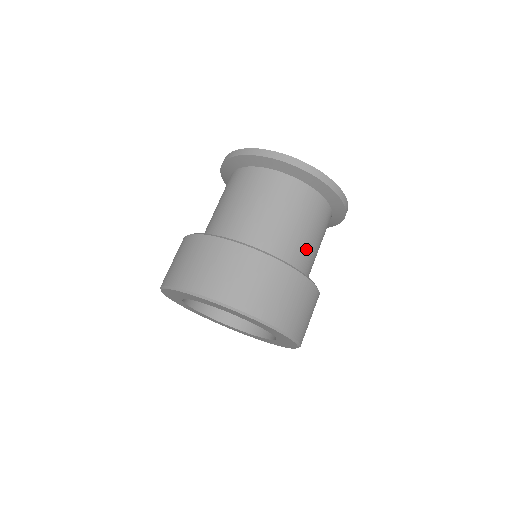
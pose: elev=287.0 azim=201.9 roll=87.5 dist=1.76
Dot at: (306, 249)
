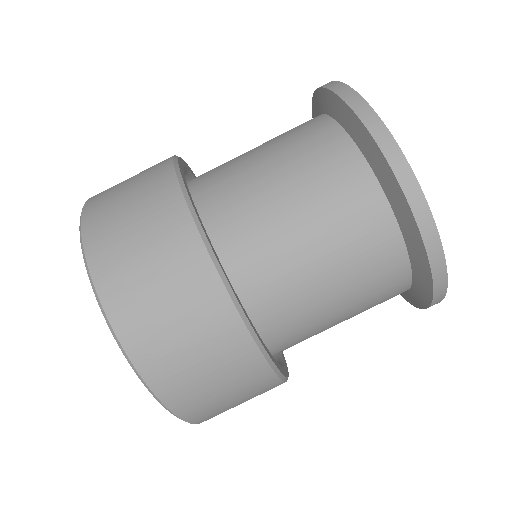
Dot at: occluded
